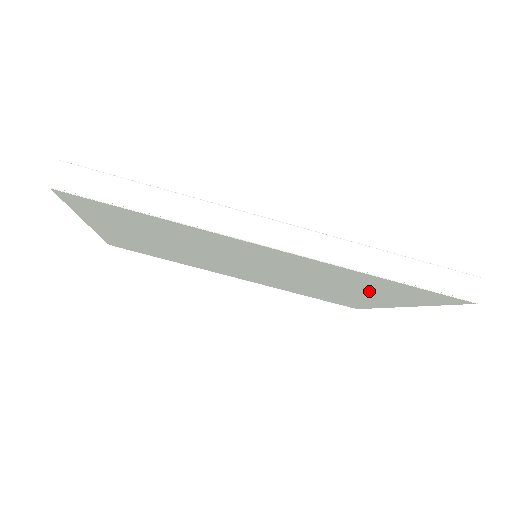
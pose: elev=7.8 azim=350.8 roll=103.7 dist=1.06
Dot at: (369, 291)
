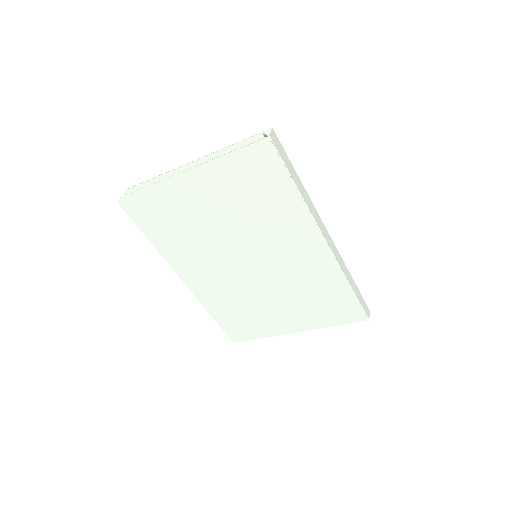
Dot at: (307, 305)
